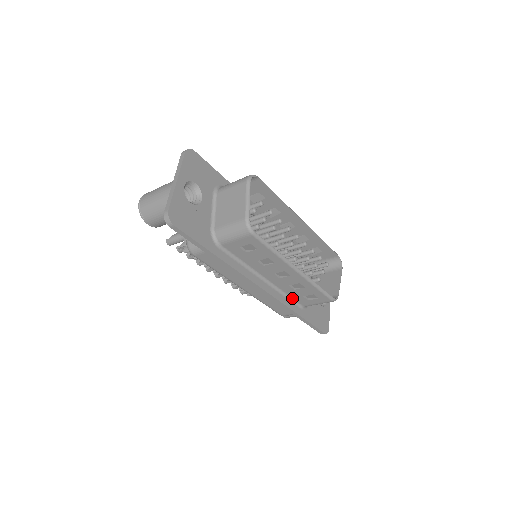
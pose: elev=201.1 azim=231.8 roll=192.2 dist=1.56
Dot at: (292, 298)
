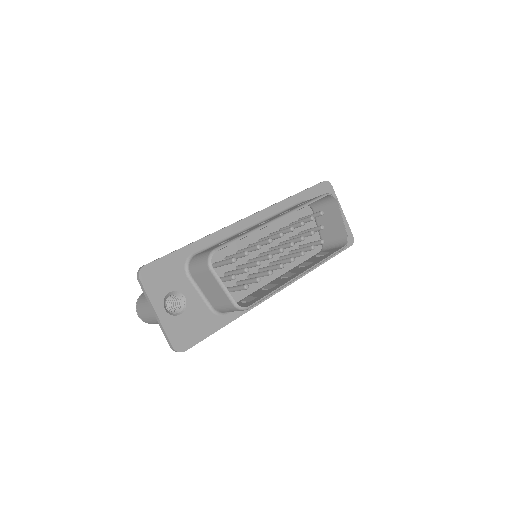
Dot at: occluded
